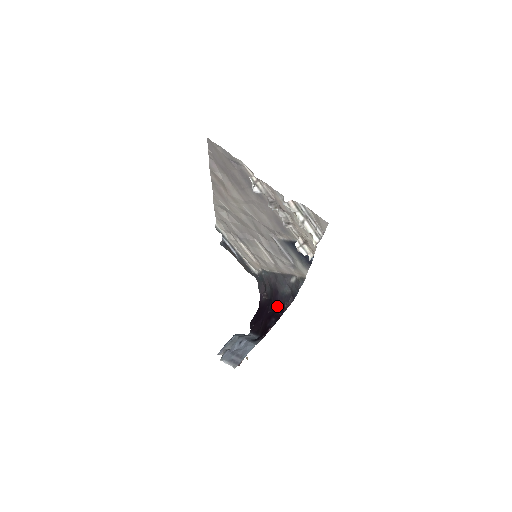
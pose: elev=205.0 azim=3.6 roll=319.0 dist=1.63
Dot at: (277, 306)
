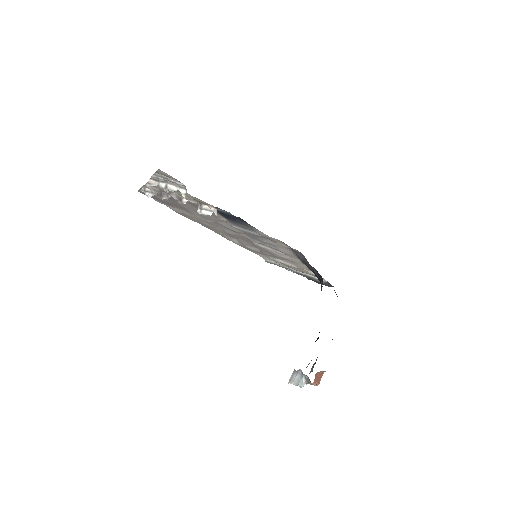
Dot at: occluded
